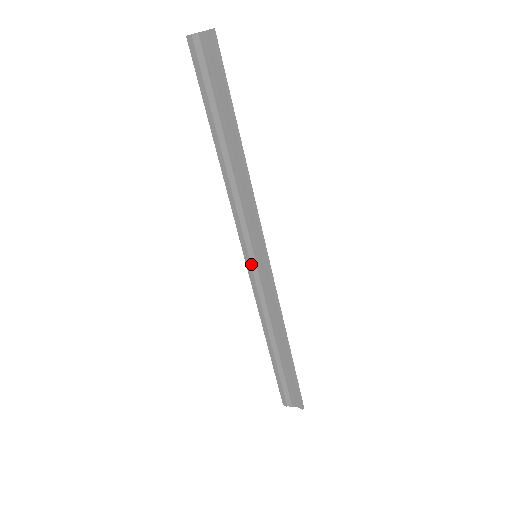
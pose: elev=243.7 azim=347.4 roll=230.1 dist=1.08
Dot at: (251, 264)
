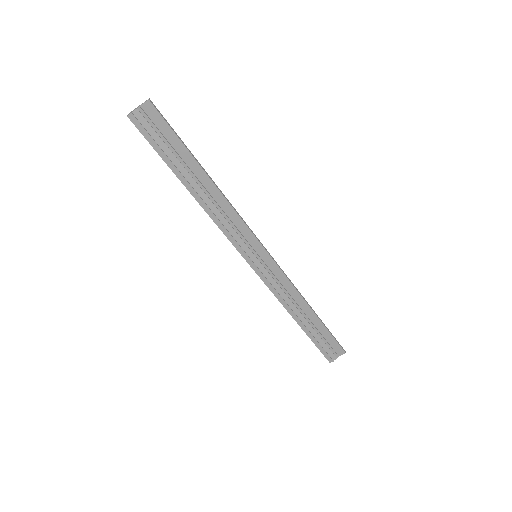
Dot at: (256, 265)
